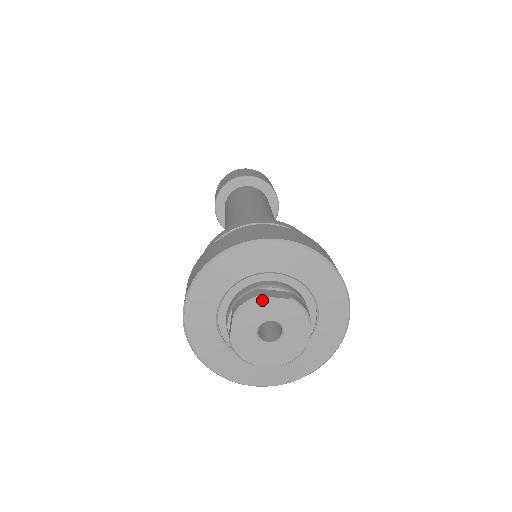
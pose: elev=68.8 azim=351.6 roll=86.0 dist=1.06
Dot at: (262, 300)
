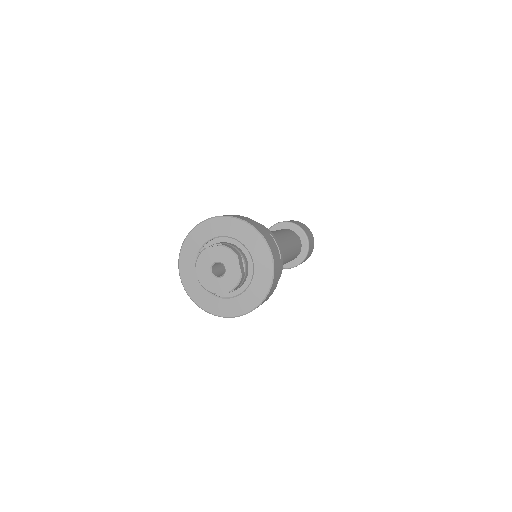
Dot at: (206, 250)
